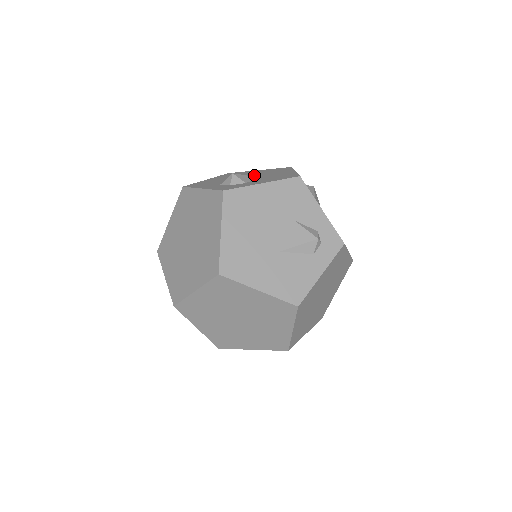
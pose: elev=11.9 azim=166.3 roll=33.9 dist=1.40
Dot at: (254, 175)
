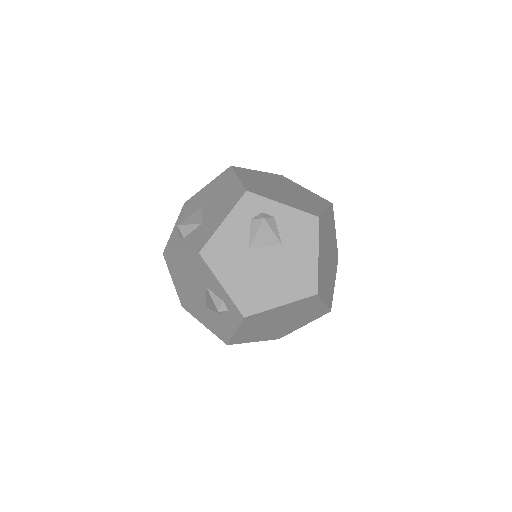
Dot at: (212, 206)
